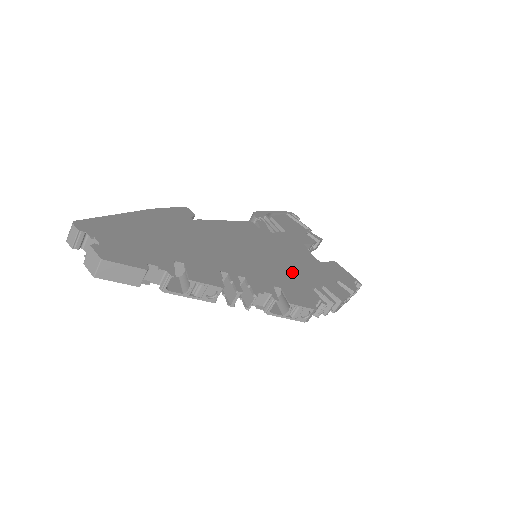
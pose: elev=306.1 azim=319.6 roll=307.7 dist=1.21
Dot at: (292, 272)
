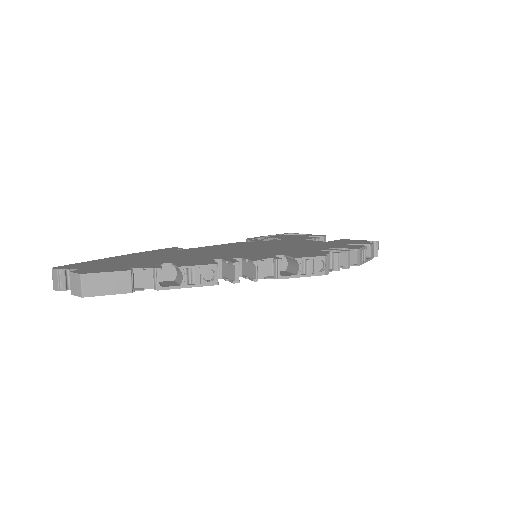
Dot at: (295, 249)
